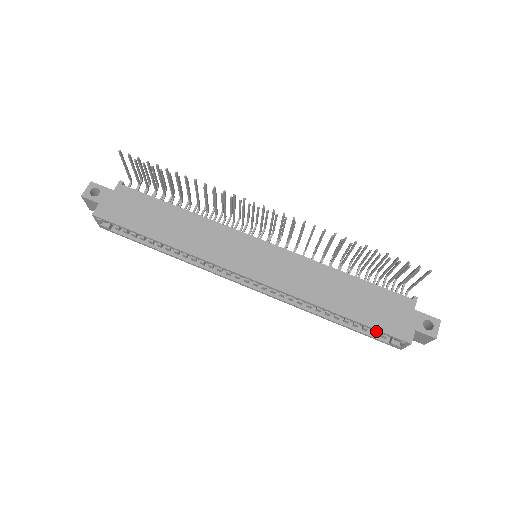
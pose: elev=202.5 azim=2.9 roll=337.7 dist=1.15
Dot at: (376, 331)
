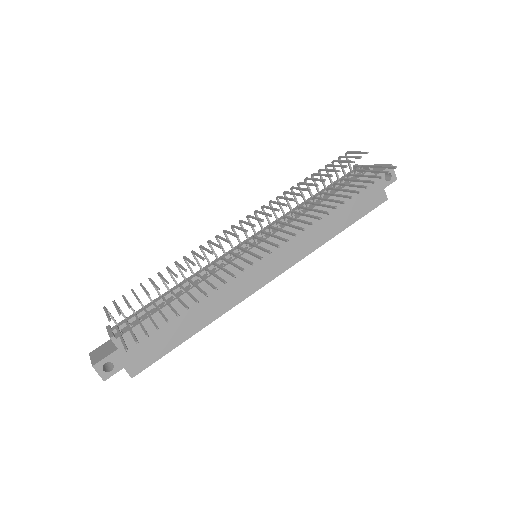
Dot at: occluded
